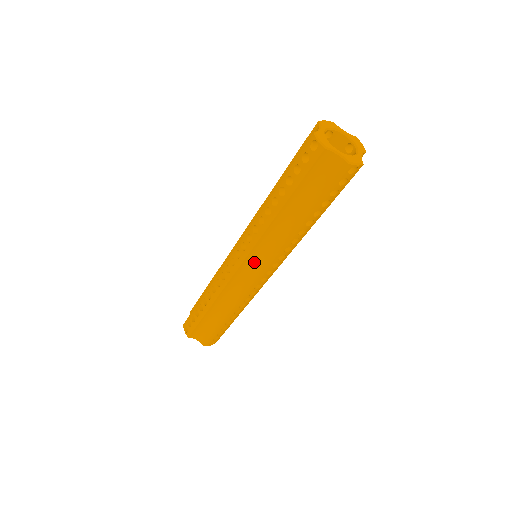
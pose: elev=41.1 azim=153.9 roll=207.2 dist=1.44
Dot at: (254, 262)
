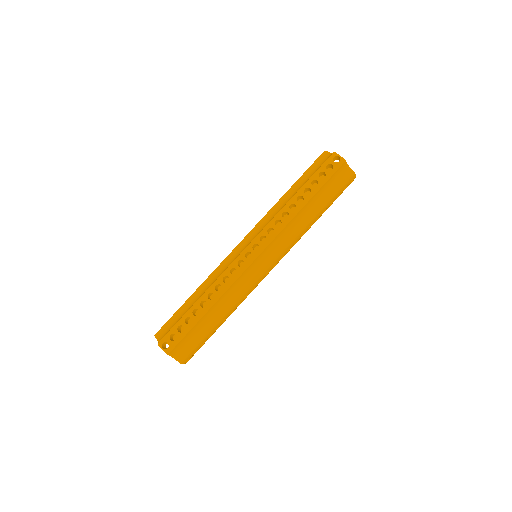
Dot at: (268, 254)
